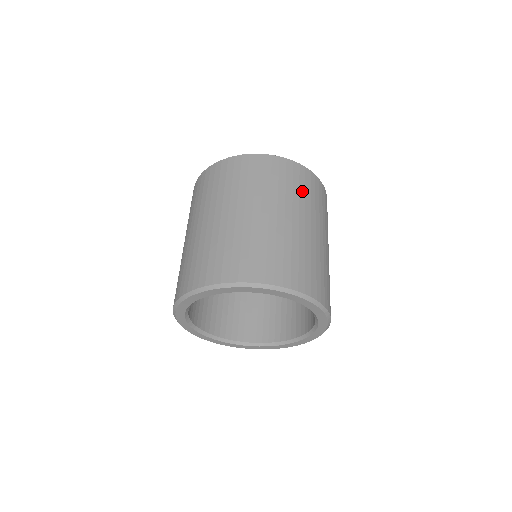
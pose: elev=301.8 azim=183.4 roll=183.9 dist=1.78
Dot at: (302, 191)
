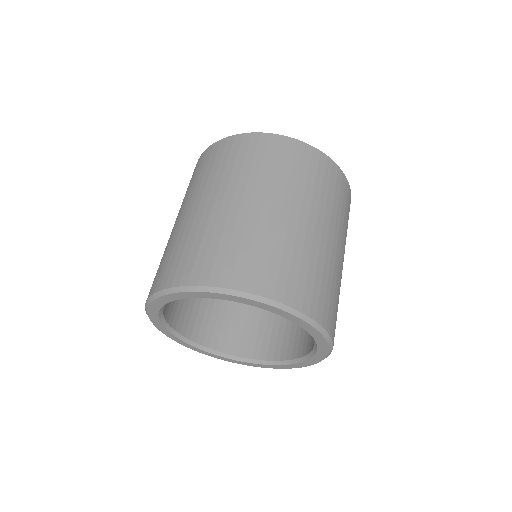
Dot at: occluded
